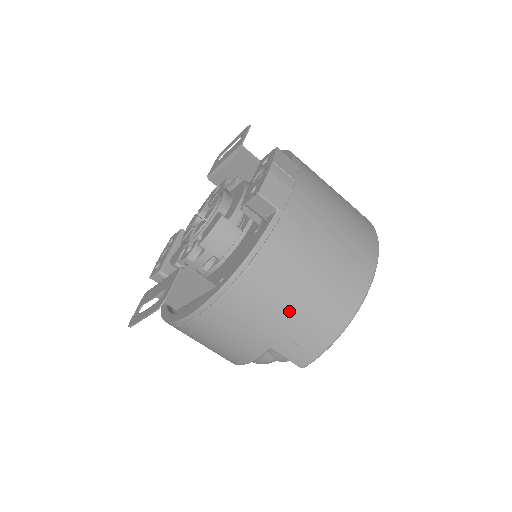
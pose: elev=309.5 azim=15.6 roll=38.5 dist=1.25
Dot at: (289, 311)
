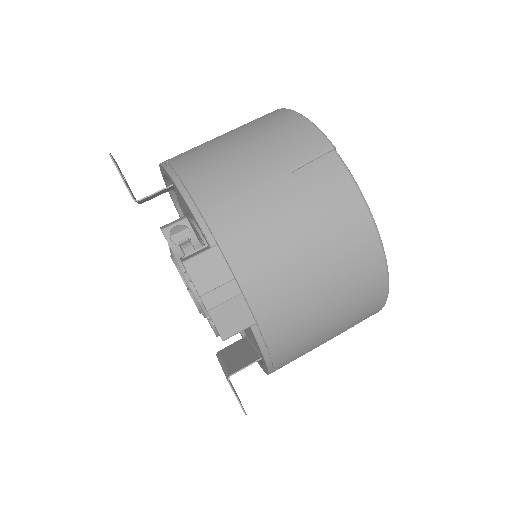
Dot at: (331, 335)
